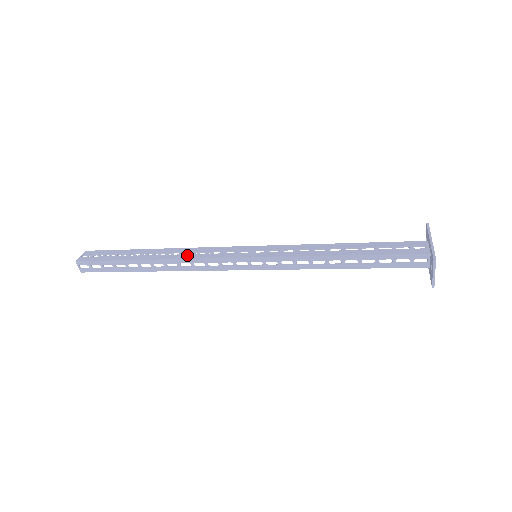
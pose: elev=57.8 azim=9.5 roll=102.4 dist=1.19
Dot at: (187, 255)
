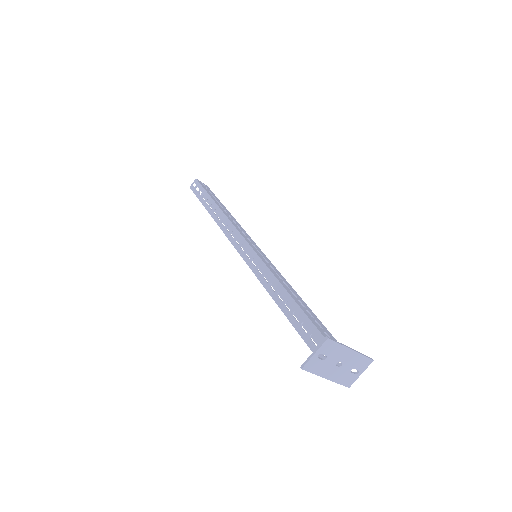
Dot at: (232, 220)
